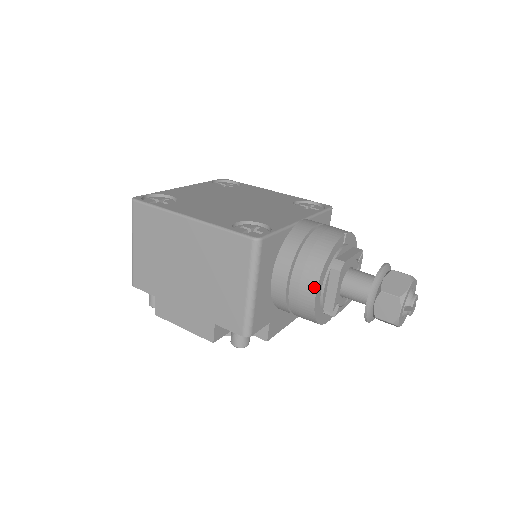
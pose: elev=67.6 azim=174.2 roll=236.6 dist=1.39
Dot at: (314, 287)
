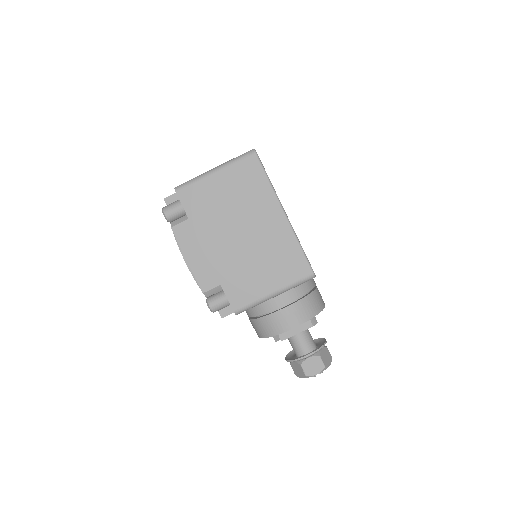
Dot at: (298, 323)
